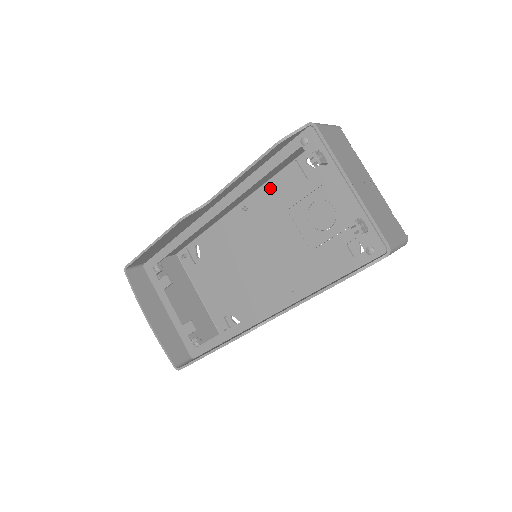
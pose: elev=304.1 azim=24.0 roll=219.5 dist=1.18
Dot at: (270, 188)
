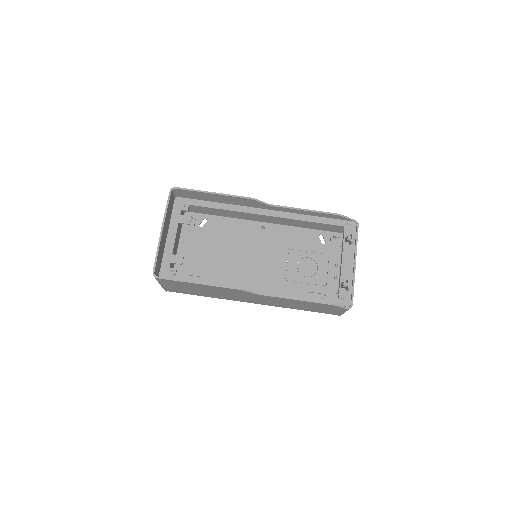
Dot at: (289, 230)
